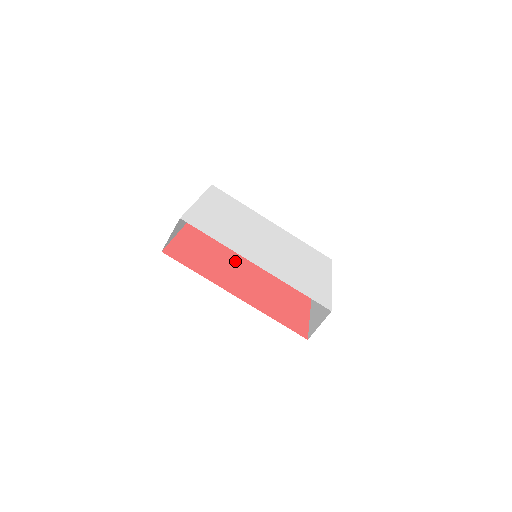
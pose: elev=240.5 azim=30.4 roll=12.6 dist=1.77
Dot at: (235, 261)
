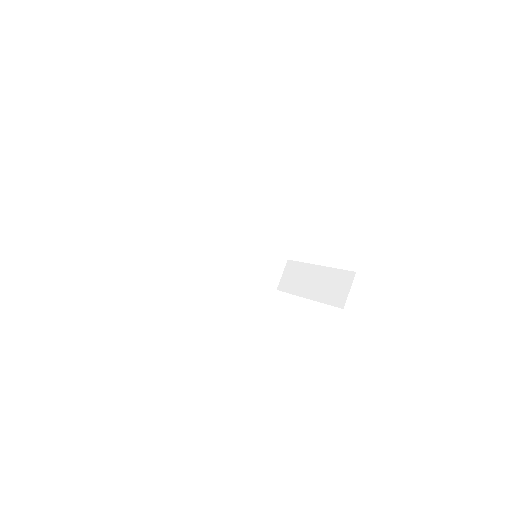
Dot at: occluded
